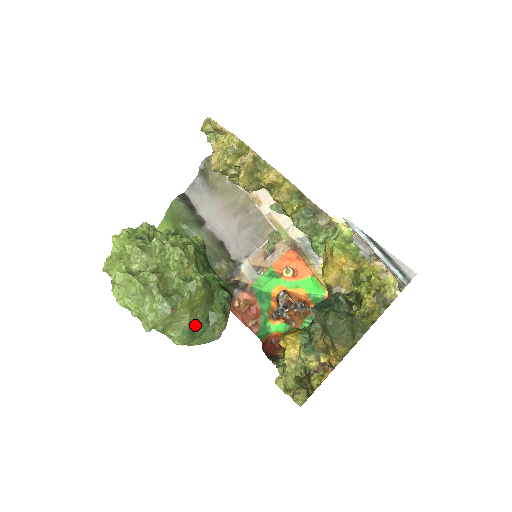
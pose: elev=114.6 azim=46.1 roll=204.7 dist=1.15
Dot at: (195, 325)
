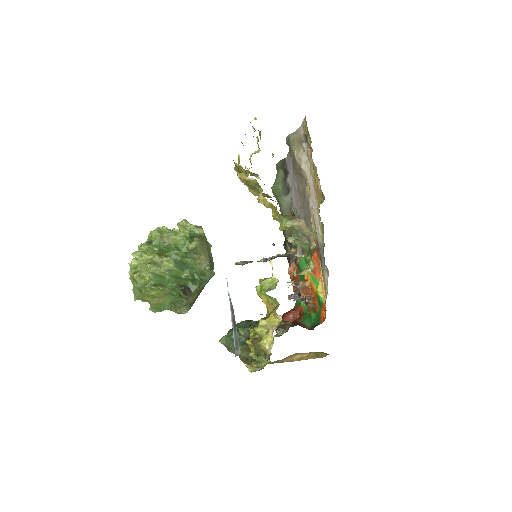
Dot at: (160, 305)
